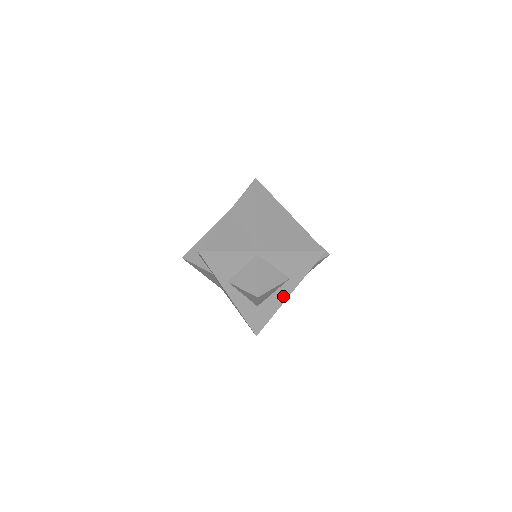
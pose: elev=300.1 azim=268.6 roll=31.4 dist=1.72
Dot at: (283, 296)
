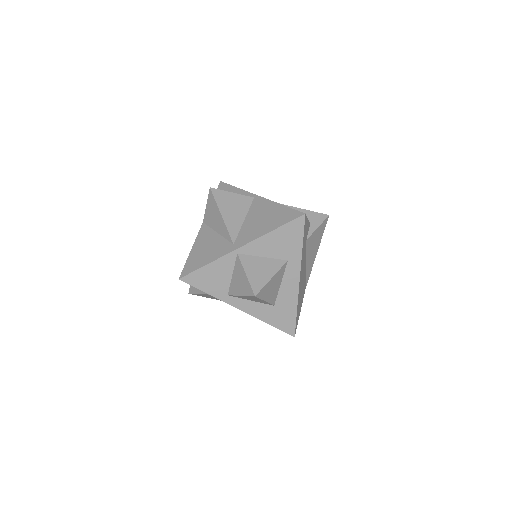
Dot at: (293, 282)
